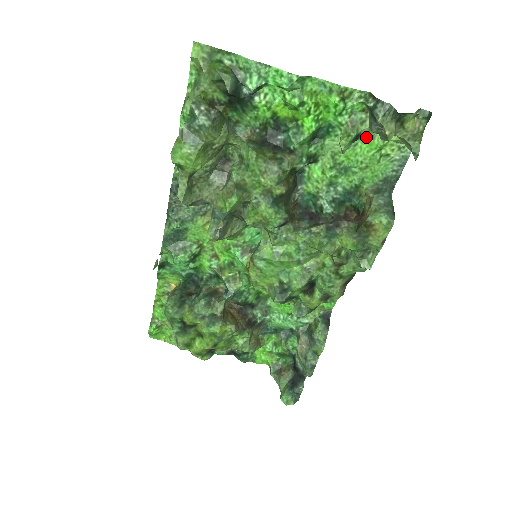
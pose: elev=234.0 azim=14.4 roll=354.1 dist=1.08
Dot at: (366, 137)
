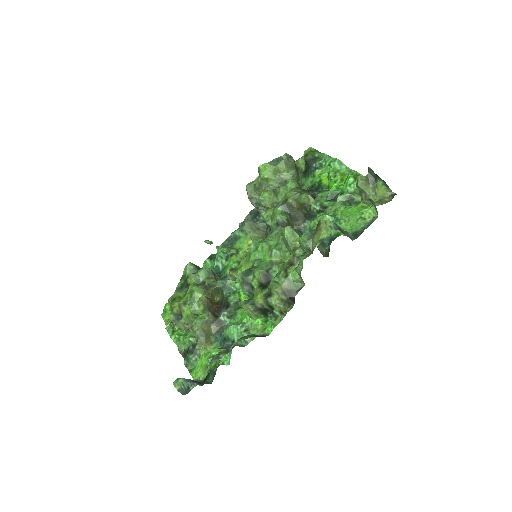
Dot at: (358, 205)
